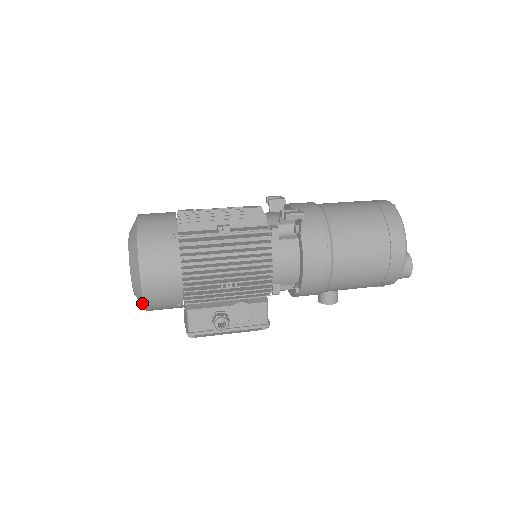
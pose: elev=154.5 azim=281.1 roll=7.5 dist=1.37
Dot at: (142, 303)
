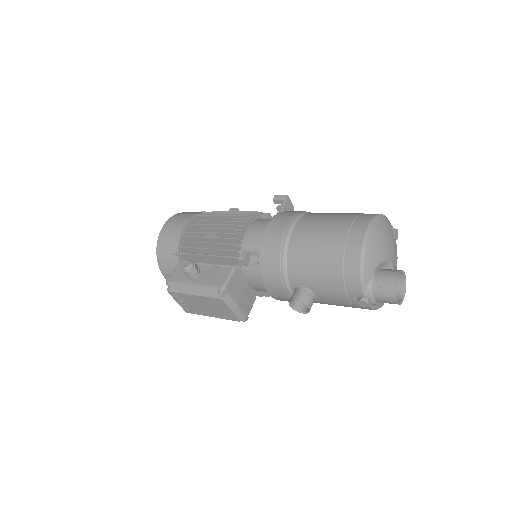
Dot at: (157, 248)
